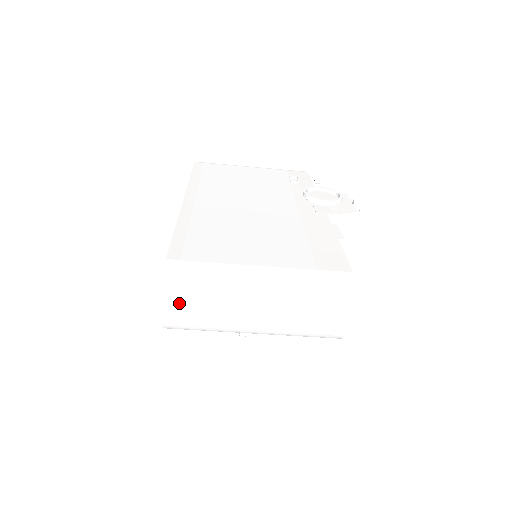
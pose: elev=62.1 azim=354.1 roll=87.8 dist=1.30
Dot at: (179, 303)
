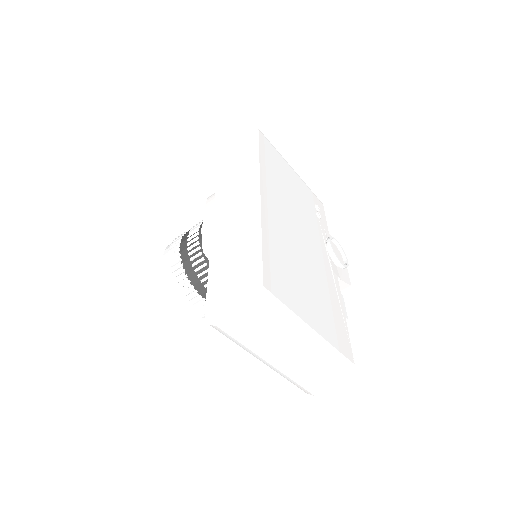
Dot at: (245, 323)
